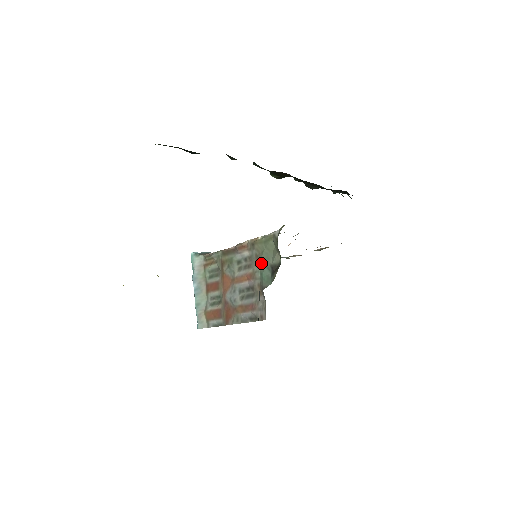
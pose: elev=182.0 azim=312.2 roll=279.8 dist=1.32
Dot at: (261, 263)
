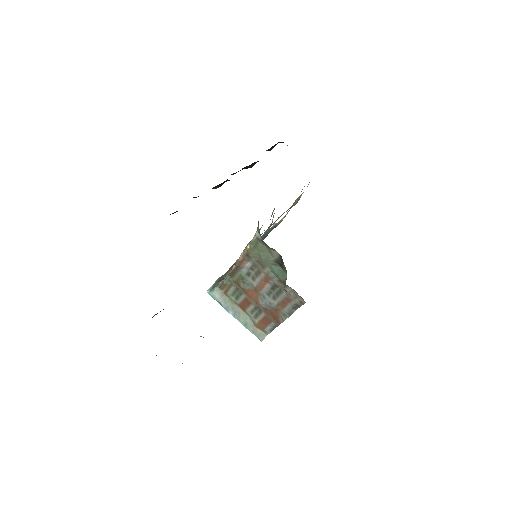
Dot at: (266, 265)
